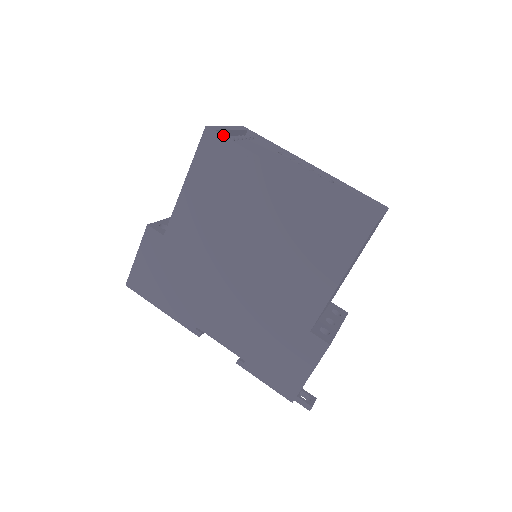
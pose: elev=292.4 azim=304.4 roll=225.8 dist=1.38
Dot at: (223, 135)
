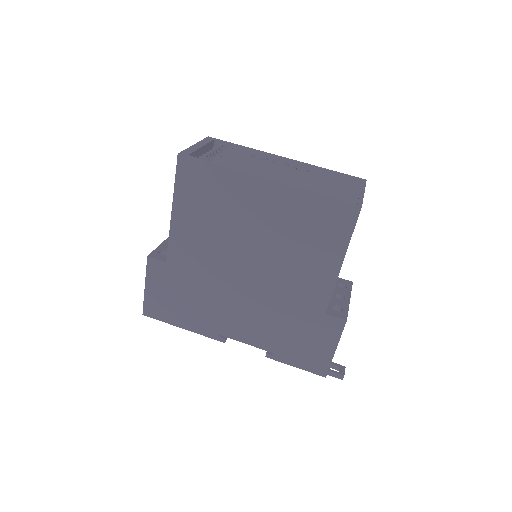
Dot at: (197, 158)
